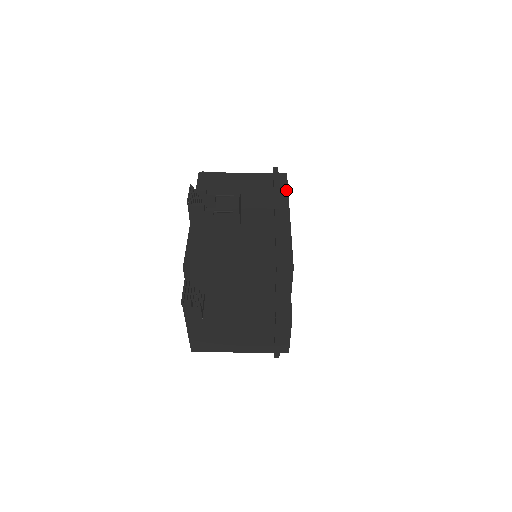
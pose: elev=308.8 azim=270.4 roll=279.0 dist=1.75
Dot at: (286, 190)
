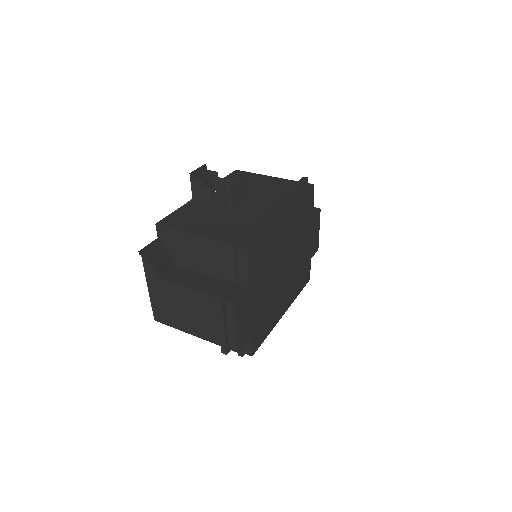
Dot at: (300, 195)
